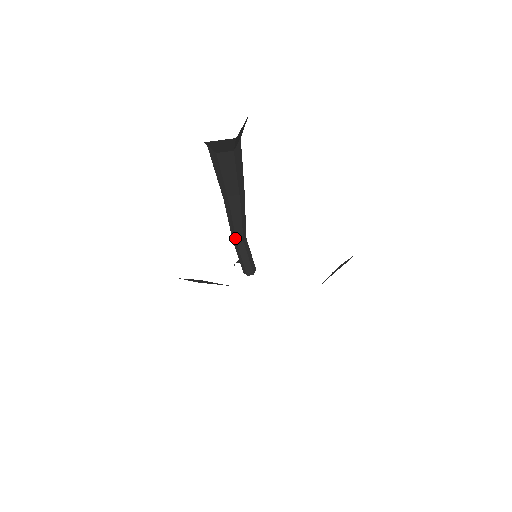
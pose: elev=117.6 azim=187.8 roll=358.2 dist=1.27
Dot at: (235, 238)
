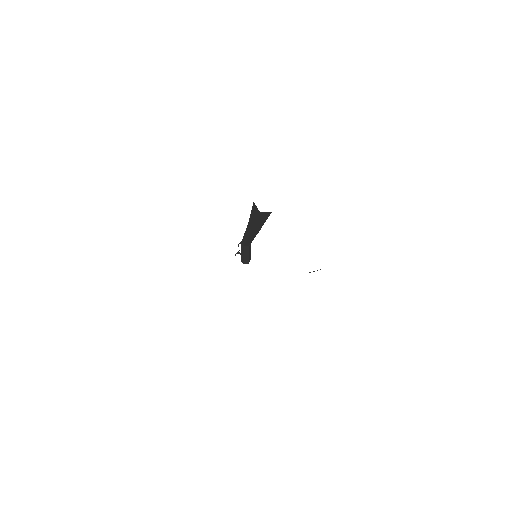
Dot at: (245, 243)
